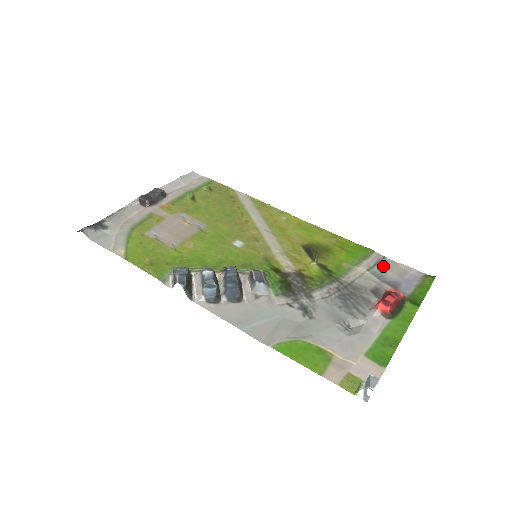
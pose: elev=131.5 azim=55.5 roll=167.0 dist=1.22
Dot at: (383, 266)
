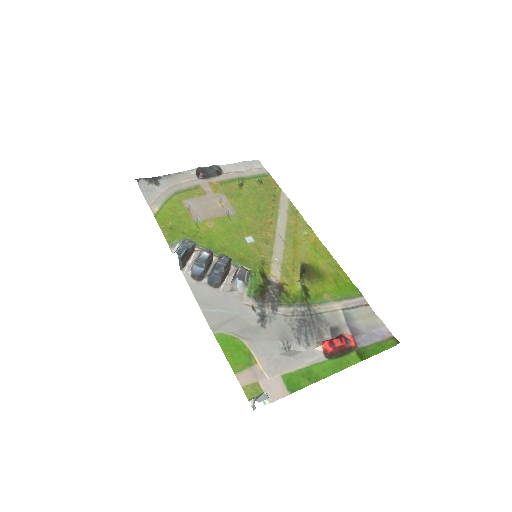
Dot at: (359, 312)
